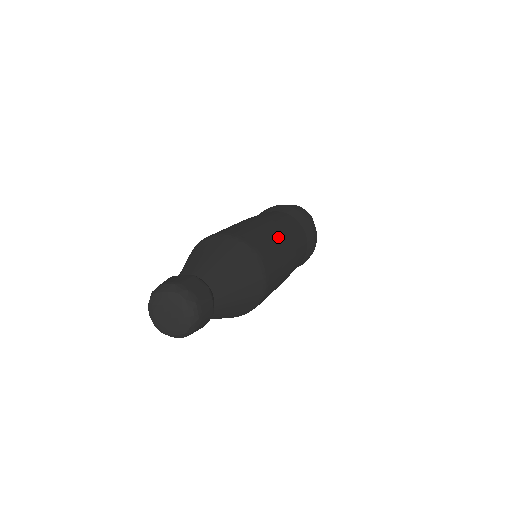
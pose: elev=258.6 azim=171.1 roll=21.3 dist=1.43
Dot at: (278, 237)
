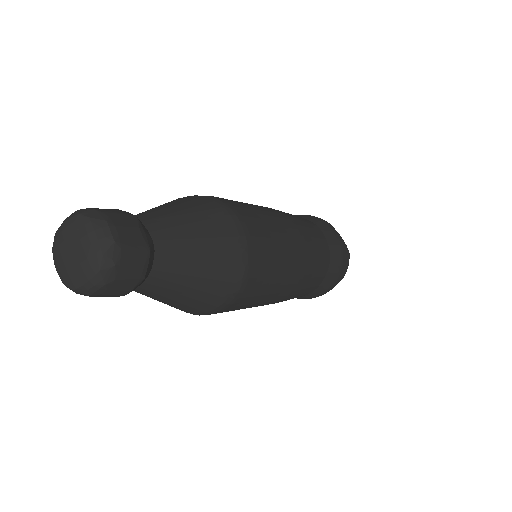
Dot at: (285, 283)
